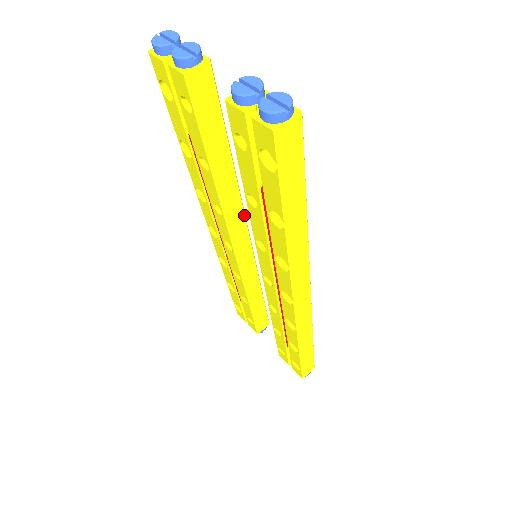
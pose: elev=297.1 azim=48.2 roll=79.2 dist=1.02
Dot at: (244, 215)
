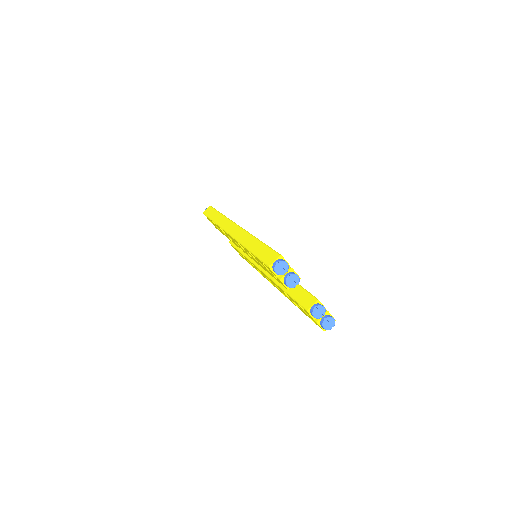
Dot at: occluded
